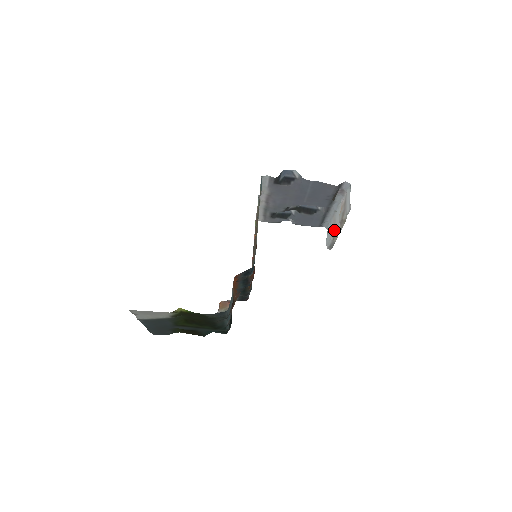
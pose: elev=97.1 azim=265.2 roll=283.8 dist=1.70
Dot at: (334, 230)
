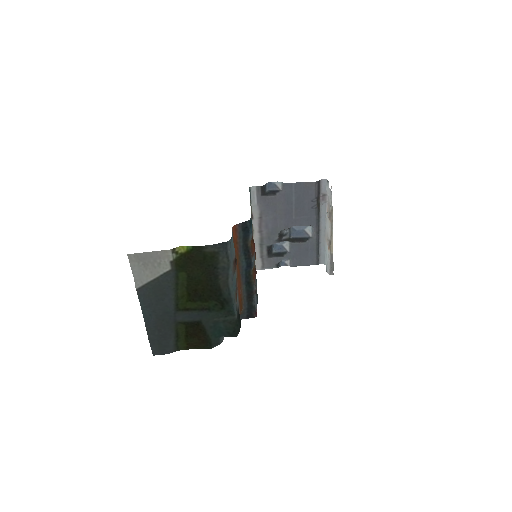
Dot at: (328, 240)
